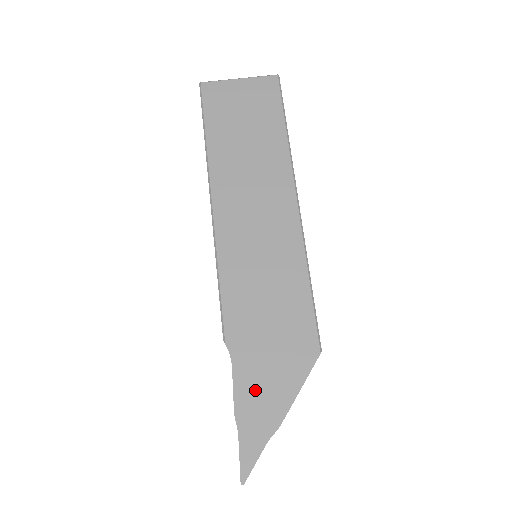
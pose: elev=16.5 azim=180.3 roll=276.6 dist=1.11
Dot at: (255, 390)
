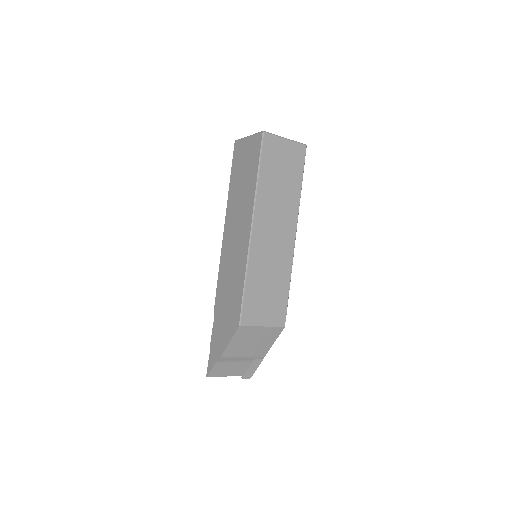
Dot at: (217, 335)
